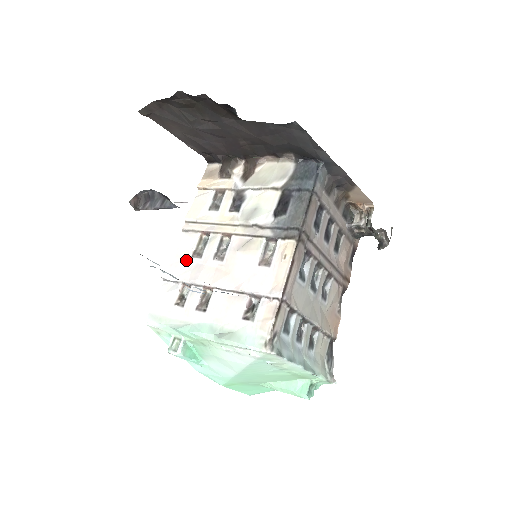
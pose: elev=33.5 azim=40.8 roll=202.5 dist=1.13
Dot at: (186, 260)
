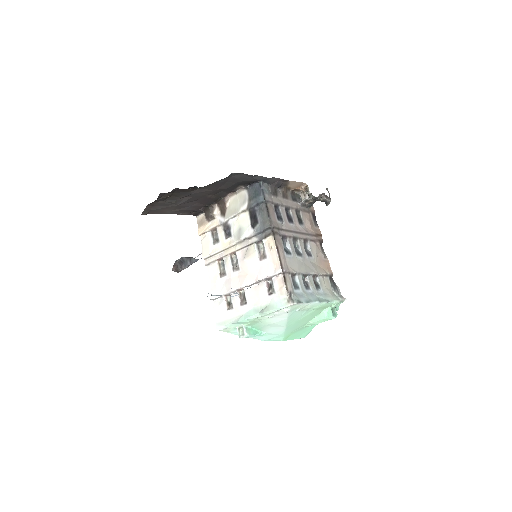
Dot at: (218, 281)
